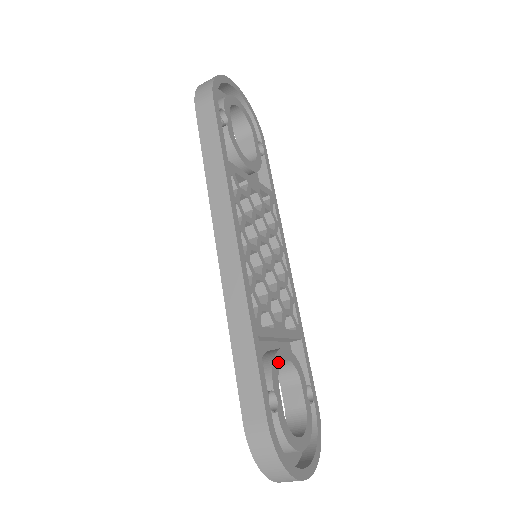
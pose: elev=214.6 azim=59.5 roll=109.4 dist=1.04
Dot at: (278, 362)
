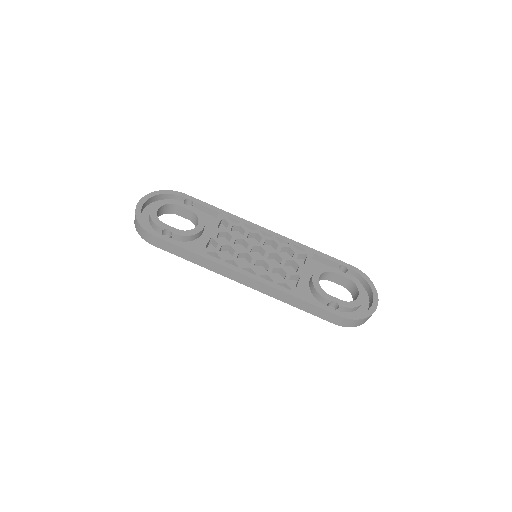
Dot at: (318, 286)
